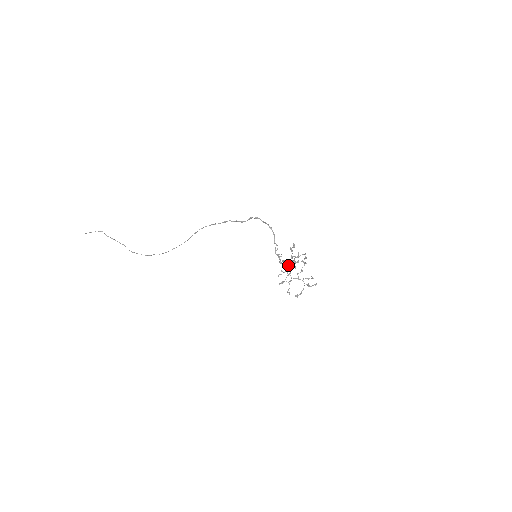
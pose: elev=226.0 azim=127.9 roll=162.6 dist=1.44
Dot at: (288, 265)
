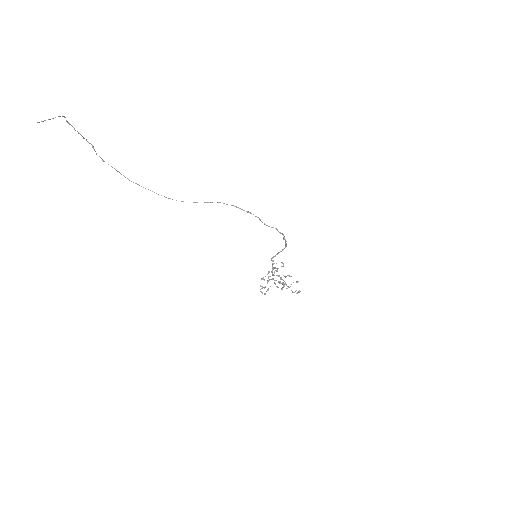
Dot at: (276, 275)
